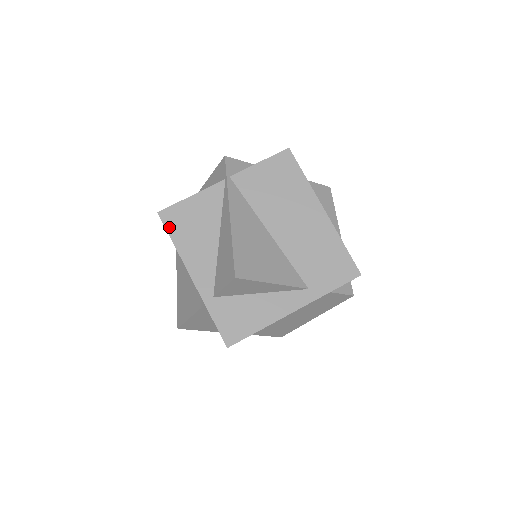
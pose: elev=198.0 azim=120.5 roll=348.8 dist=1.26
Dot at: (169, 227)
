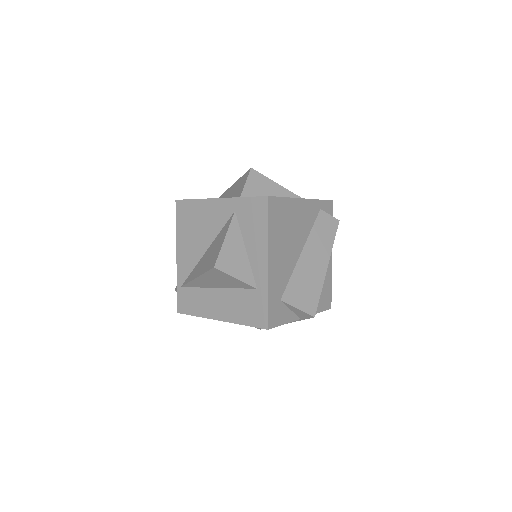
Dot at: (187, 199)
